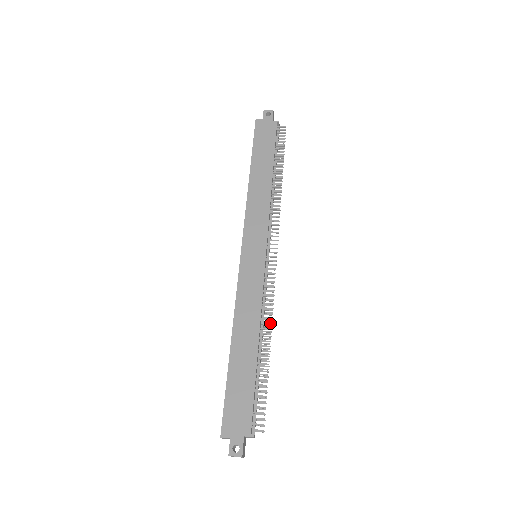
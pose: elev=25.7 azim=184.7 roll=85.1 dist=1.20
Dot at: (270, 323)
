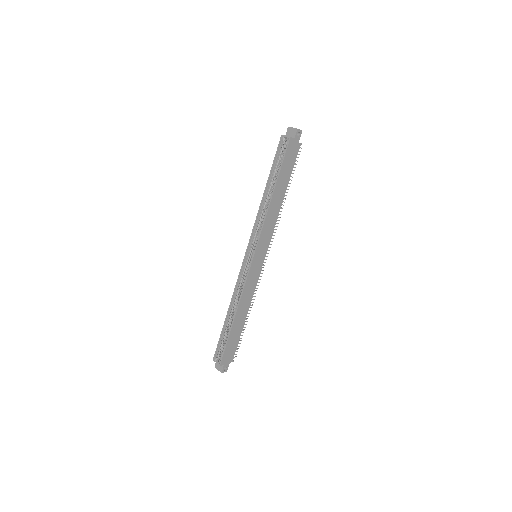
Dot at: (253, 302)
